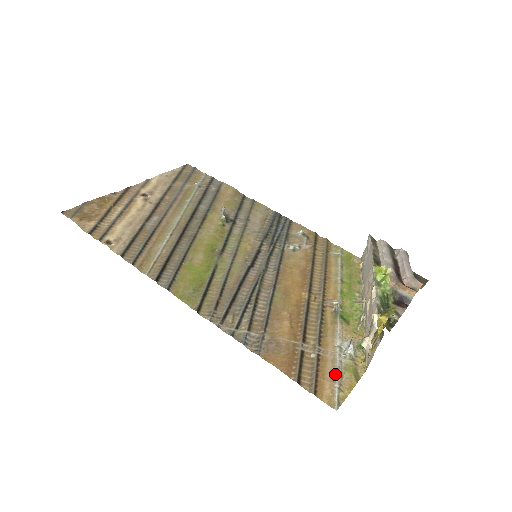
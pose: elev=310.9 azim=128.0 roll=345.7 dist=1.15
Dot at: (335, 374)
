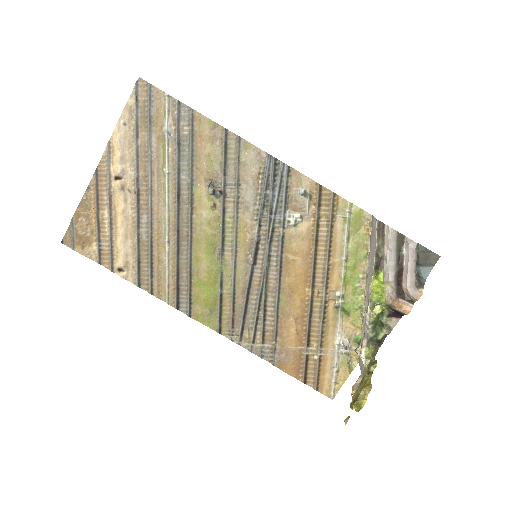
Dot at: (333, 371)
